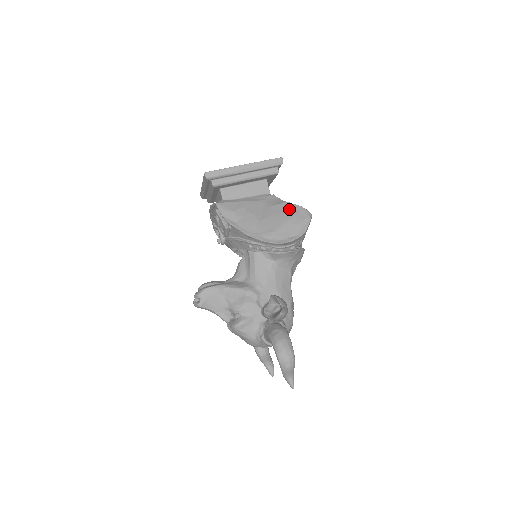
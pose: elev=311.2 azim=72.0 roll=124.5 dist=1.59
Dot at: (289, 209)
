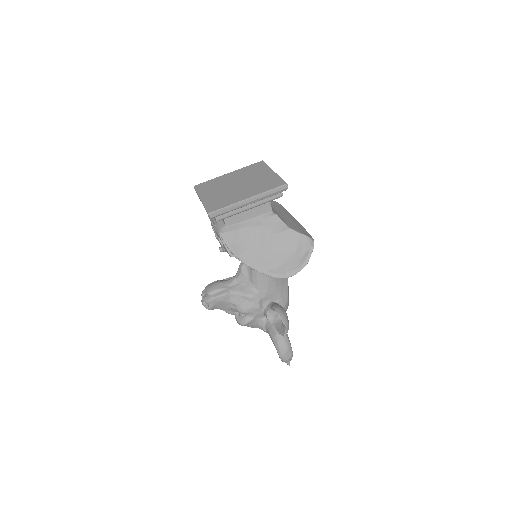
Dot at: (293, 239)
